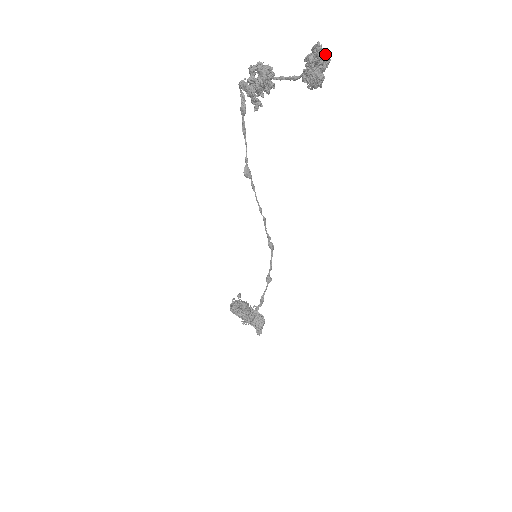
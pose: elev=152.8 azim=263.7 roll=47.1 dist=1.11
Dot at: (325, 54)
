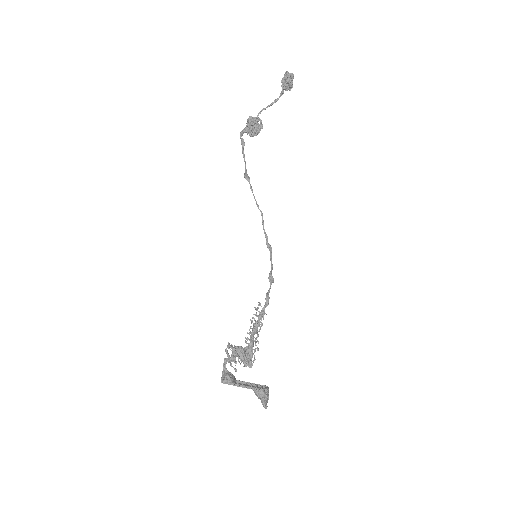
Dot at: occluded
